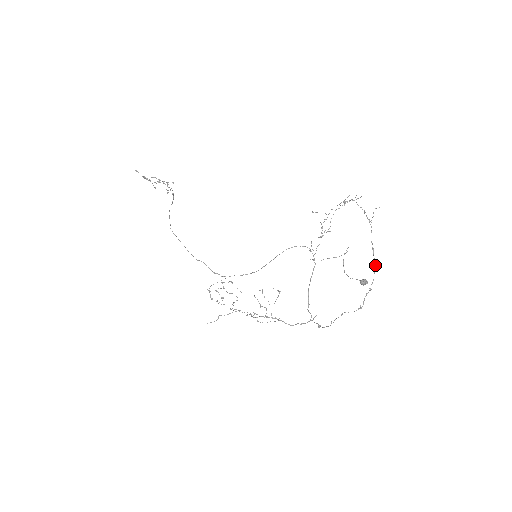
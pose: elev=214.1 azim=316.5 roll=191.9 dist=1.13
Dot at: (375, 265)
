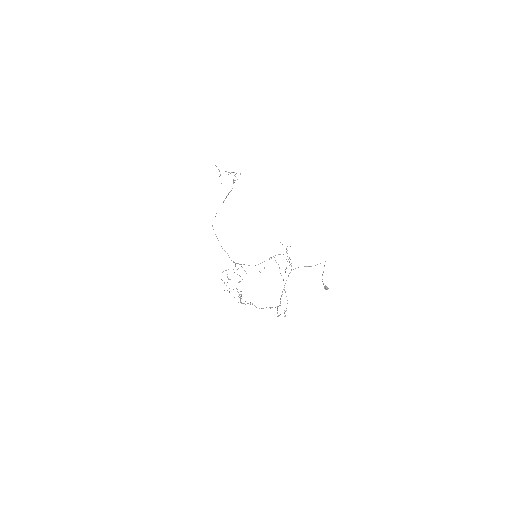
Dot at: occluded
